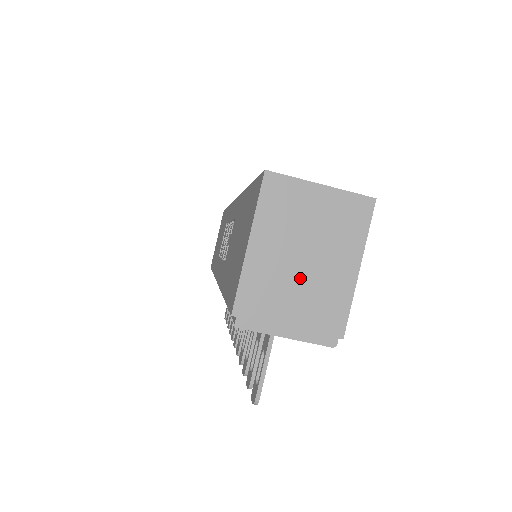
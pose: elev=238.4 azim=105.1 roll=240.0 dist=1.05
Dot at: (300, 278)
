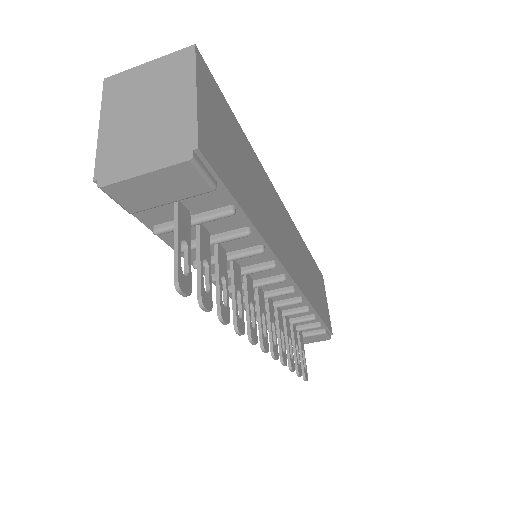
Dot at: (146, 126)
